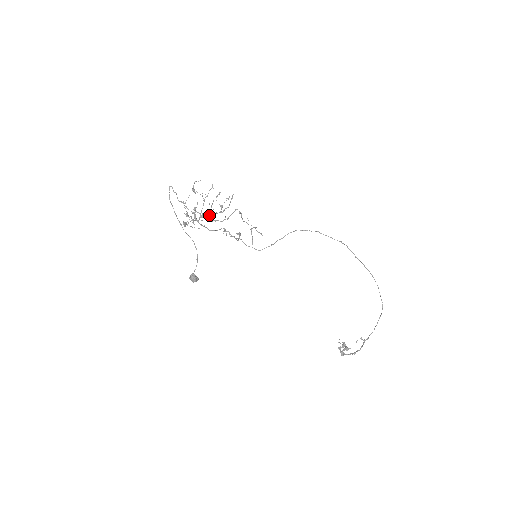
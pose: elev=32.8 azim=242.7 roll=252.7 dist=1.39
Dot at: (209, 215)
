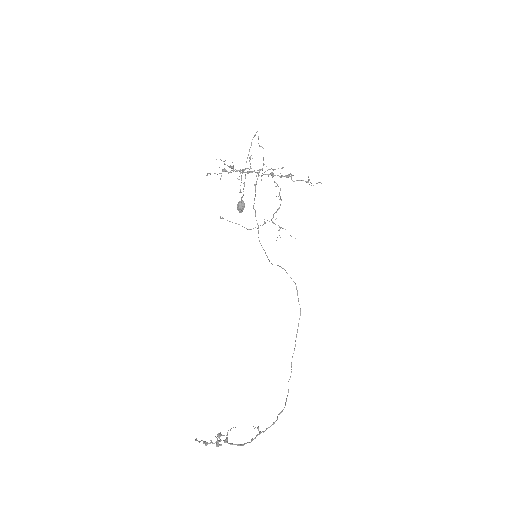
Dot at: (288, 177)
